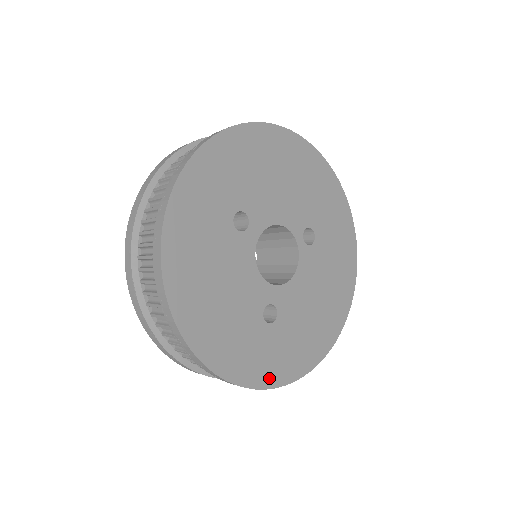
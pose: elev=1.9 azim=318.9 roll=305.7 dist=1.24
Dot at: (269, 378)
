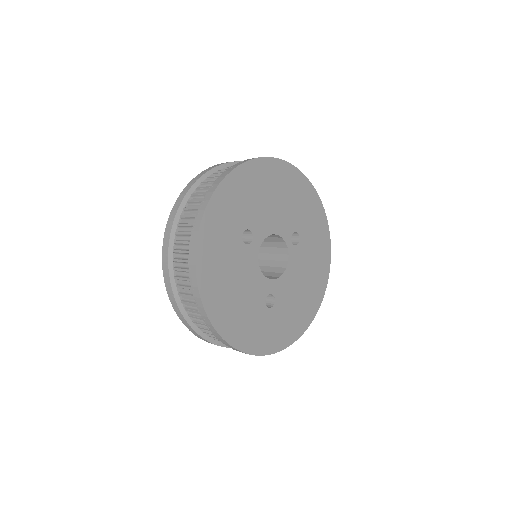
Dot at: (271, 347)
